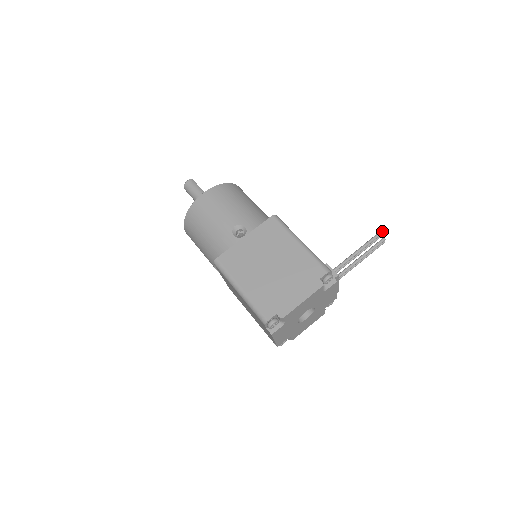
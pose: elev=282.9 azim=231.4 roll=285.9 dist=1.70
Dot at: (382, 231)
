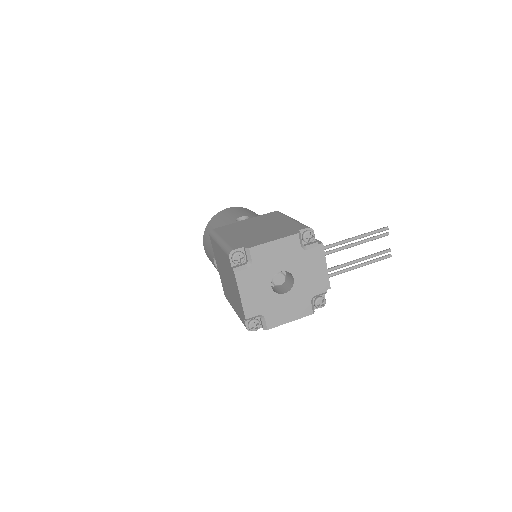
Dot at: (382, 228)
